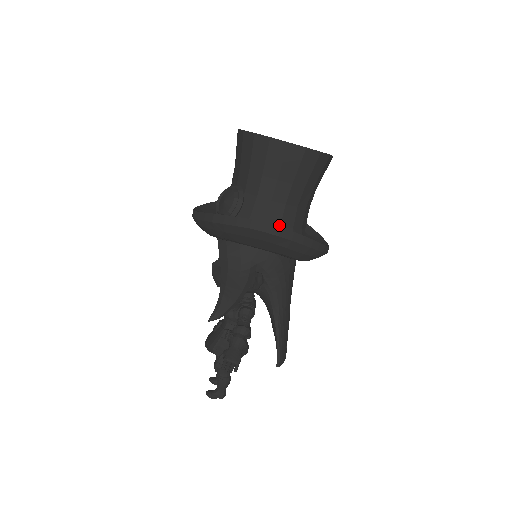
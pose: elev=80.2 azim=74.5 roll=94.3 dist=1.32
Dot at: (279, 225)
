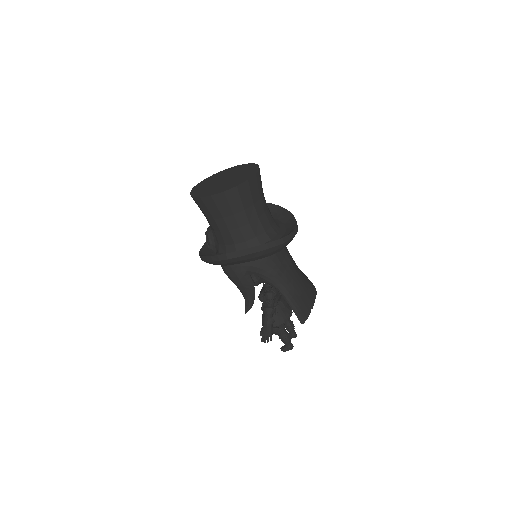
Dot at: (244, 241)
